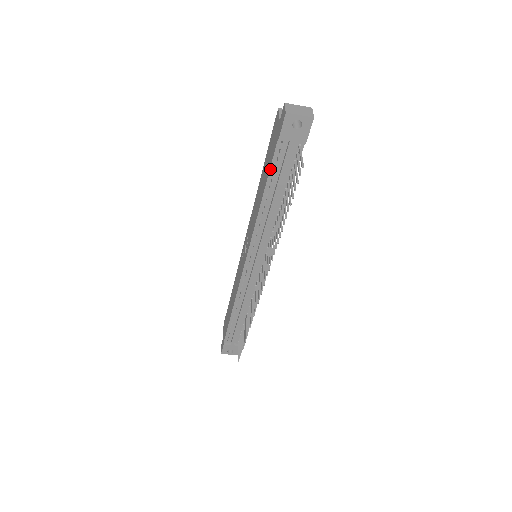
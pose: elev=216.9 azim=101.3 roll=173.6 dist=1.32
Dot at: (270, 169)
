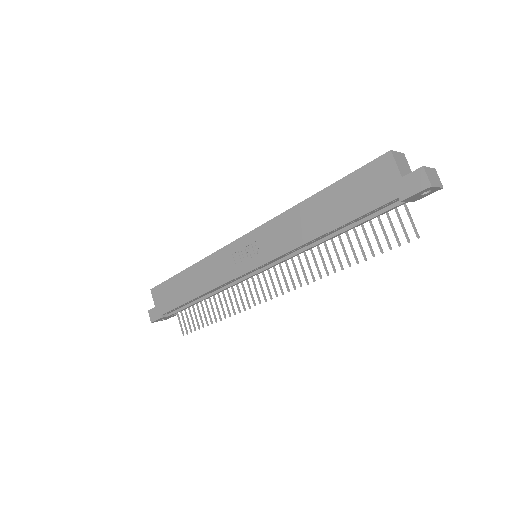
Dot at: (361, 216)
